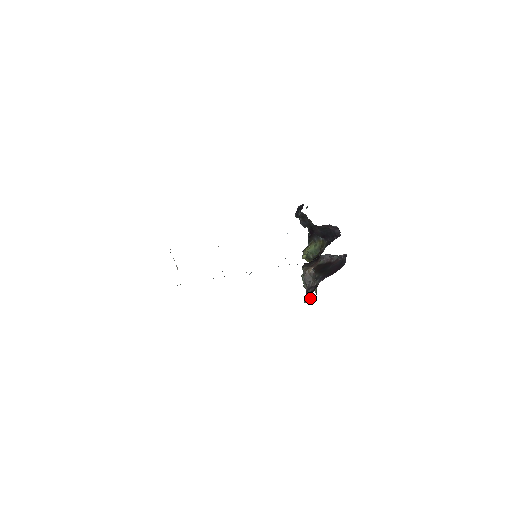
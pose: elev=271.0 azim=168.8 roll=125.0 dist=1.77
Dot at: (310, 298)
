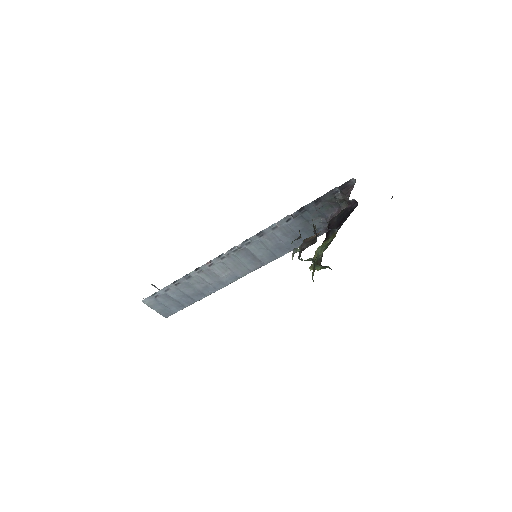
Dot at: (299, 236)
